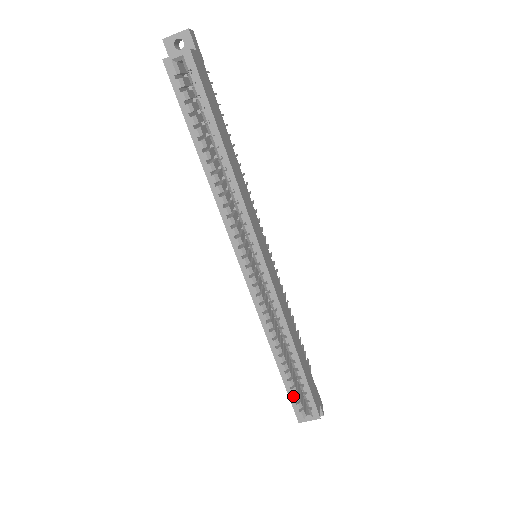
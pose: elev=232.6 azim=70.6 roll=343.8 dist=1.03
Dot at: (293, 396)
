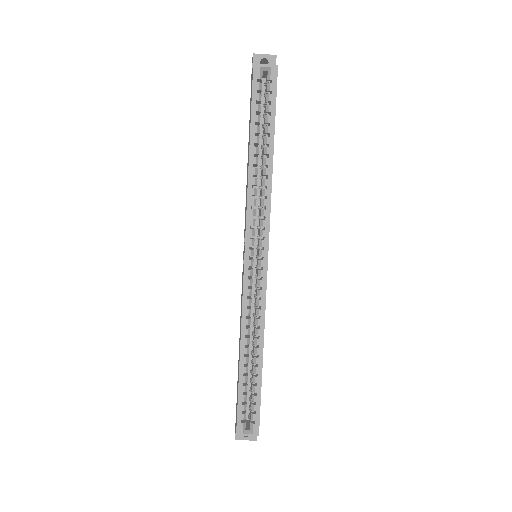
Dot at: (242, 404)
